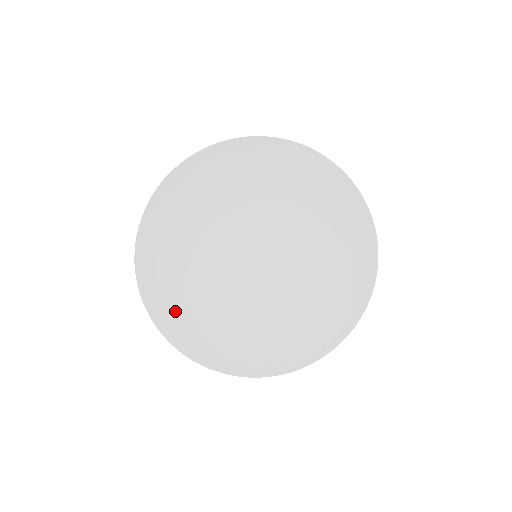
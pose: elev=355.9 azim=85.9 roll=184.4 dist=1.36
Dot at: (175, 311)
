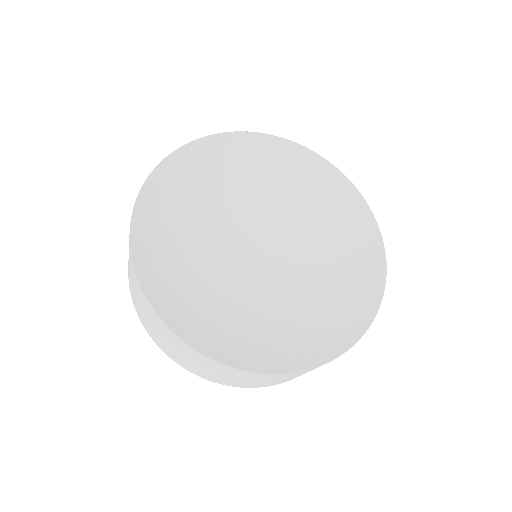
Dot at: (177, 301)
